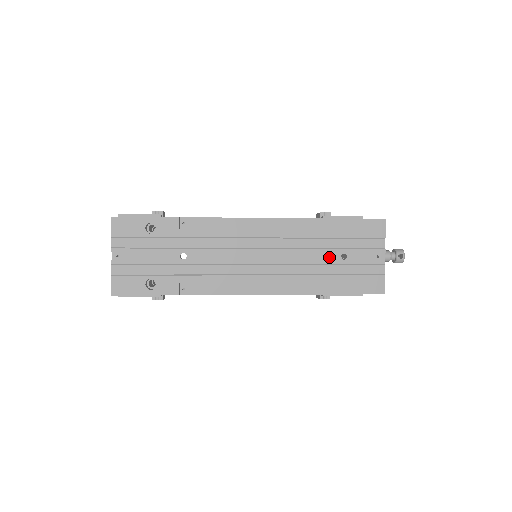
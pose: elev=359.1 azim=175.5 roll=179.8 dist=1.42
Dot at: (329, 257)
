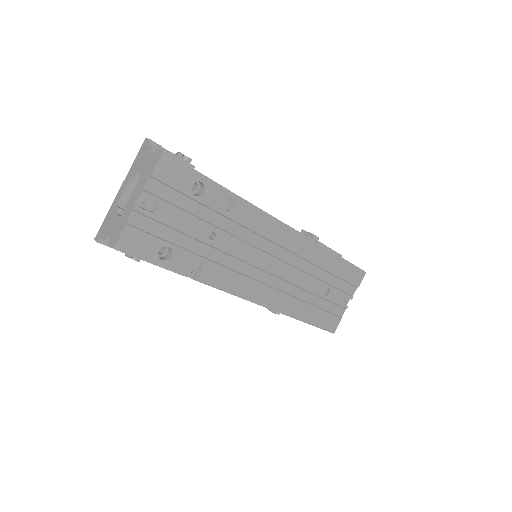
Dot at: (319, 288)
